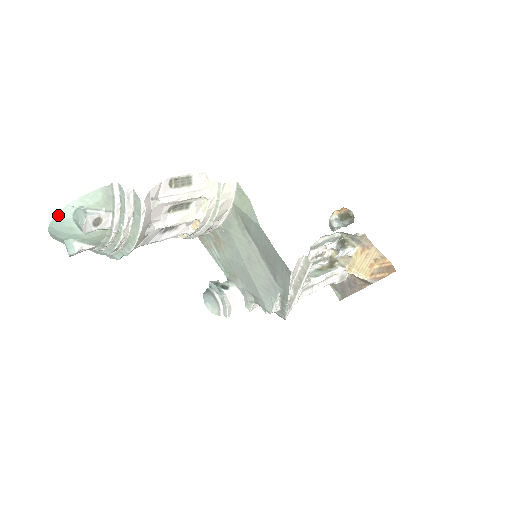
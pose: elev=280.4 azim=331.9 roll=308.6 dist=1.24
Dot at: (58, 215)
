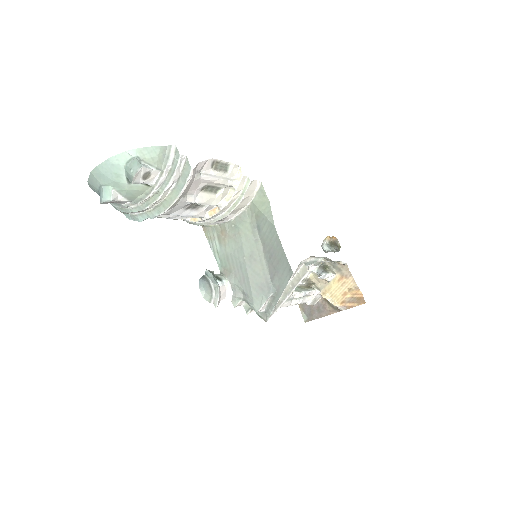
Dot at: (112, 159)
